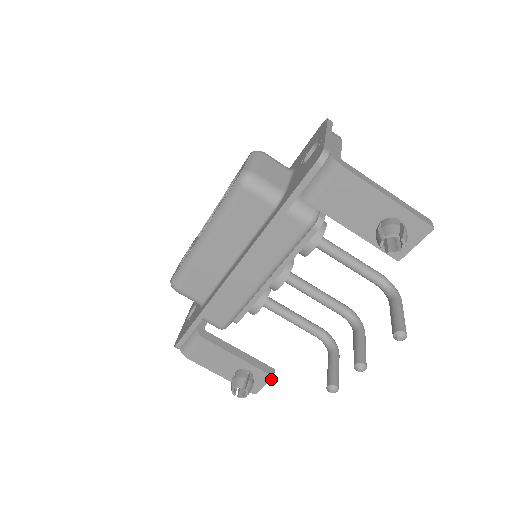
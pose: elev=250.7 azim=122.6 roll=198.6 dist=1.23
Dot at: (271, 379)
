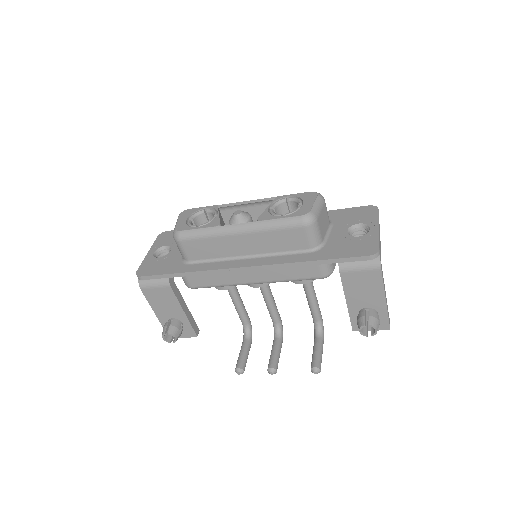
Dot at: occluded
